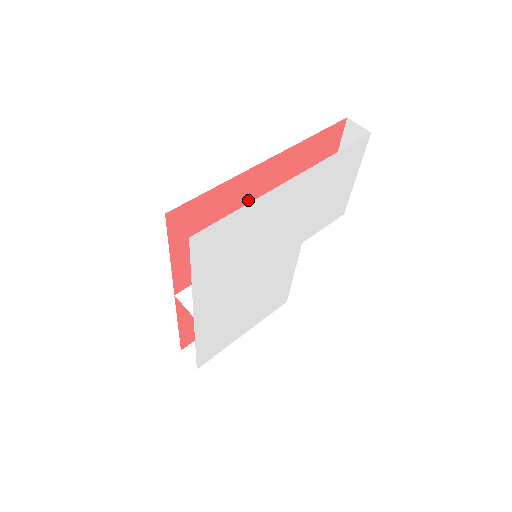
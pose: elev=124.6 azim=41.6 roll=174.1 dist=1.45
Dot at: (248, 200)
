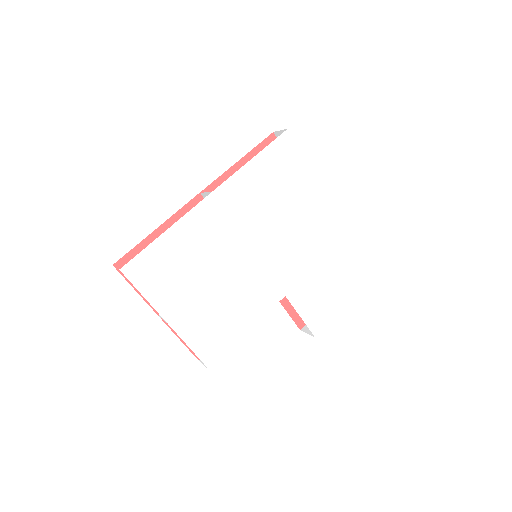
Dot at: occluded
